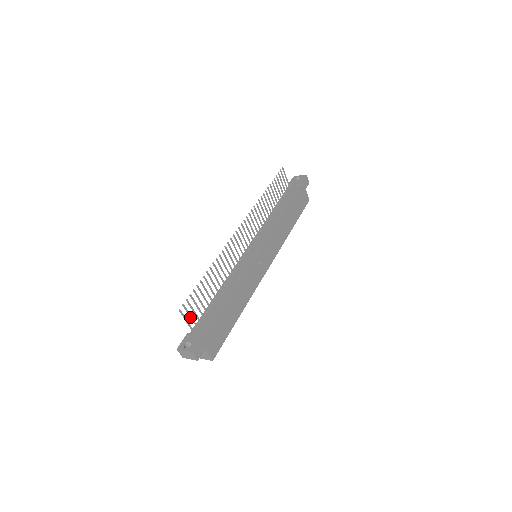
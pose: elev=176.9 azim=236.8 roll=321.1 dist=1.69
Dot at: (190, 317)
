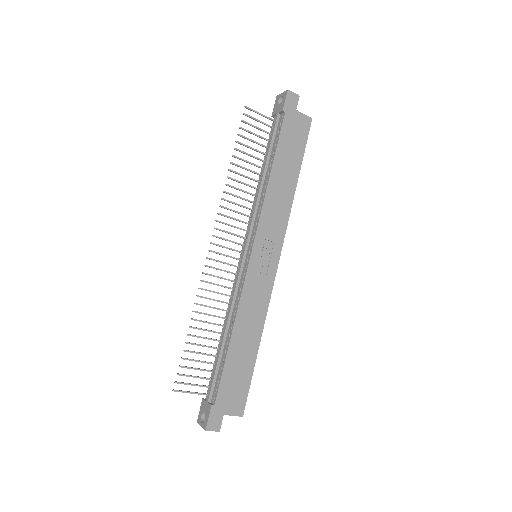
Dot at: (194, 385)
